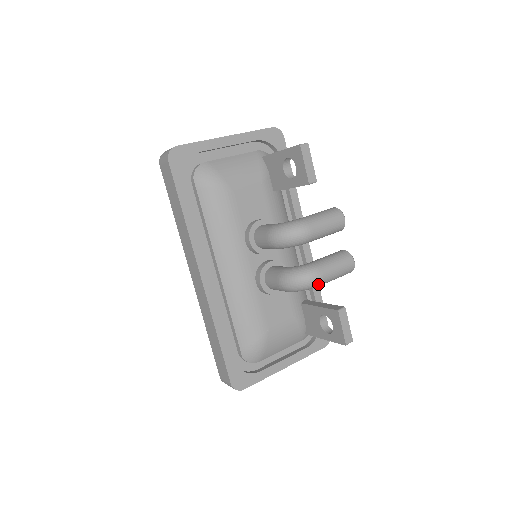
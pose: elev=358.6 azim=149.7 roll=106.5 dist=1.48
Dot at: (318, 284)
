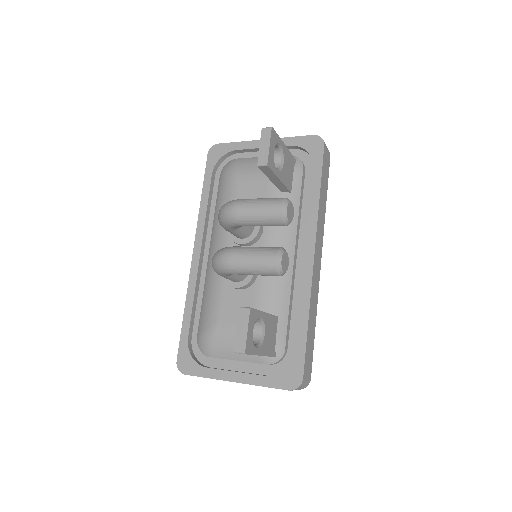
Dot at: (227, 267)
